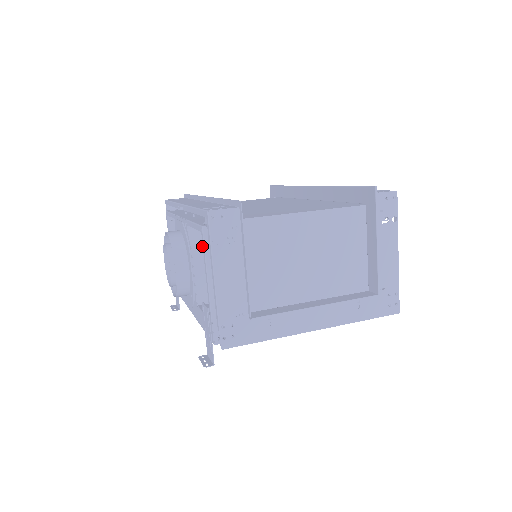
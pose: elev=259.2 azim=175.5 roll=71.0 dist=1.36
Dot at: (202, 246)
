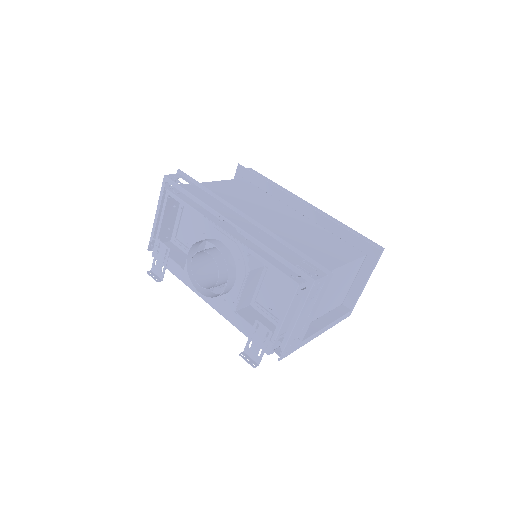
Dot at: (255, 270)
